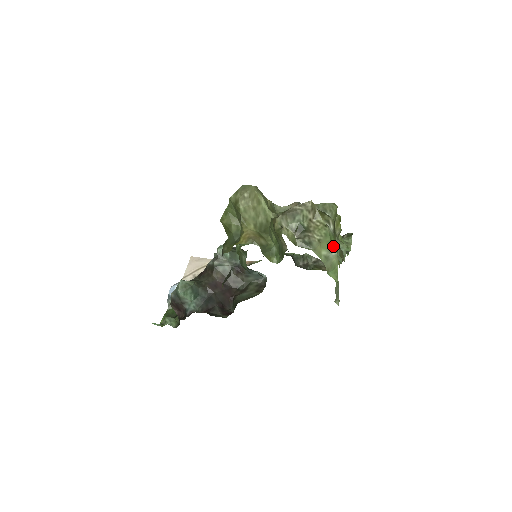
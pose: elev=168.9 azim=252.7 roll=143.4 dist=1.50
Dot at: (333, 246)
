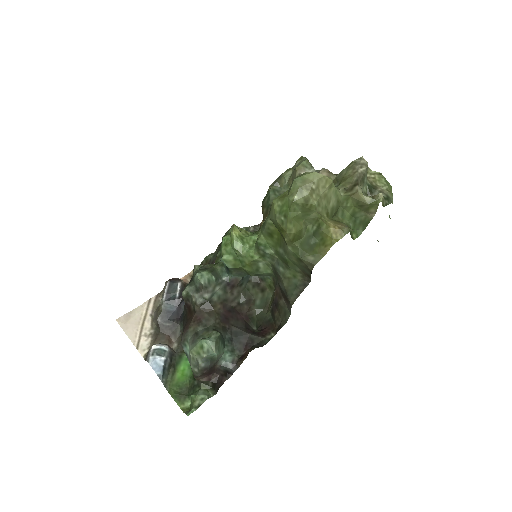
Dot at: occluded
